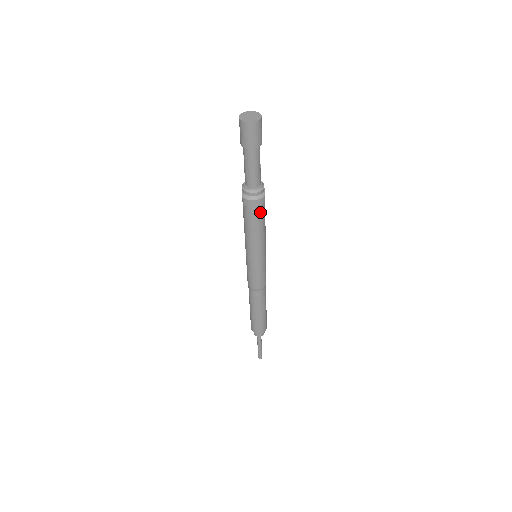
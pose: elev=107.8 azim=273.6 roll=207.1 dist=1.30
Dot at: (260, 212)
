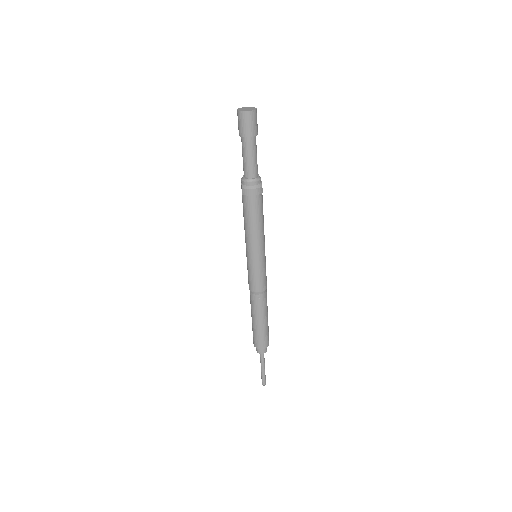
Dot at: (258, 203)
